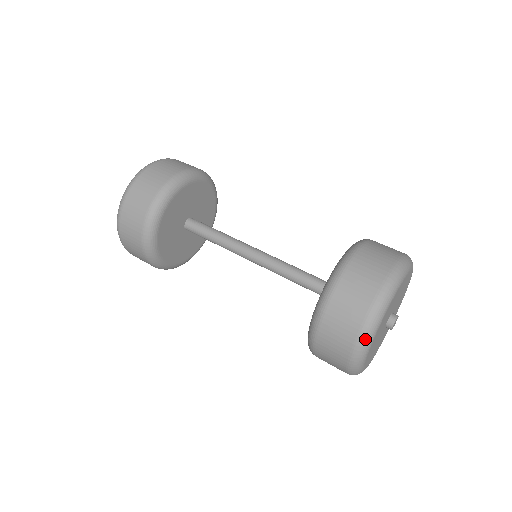
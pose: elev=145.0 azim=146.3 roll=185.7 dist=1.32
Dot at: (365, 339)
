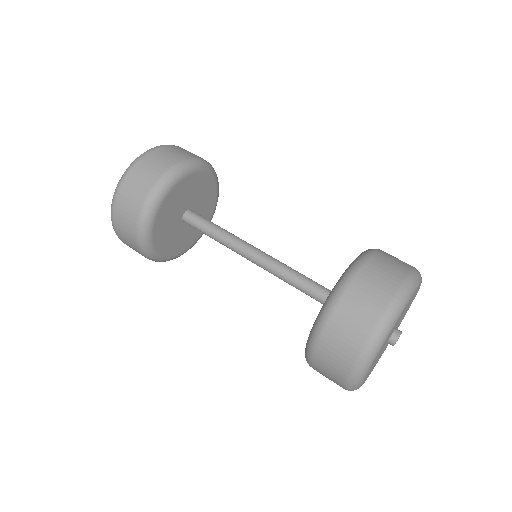
Dot at: (359, 373)
